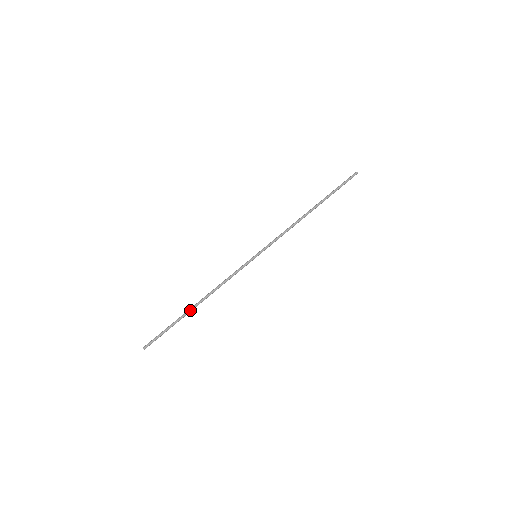
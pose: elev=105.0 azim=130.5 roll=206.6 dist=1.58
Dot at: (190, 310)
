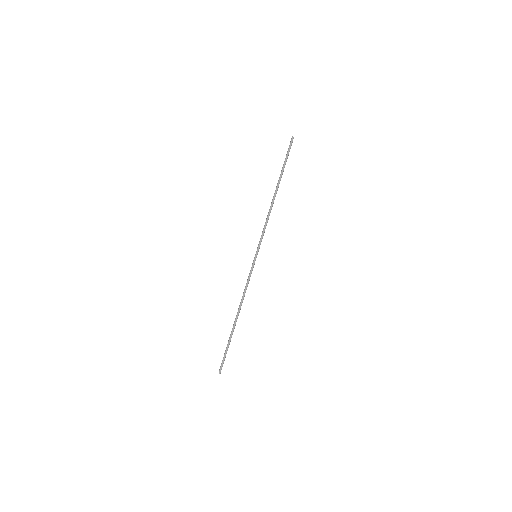
Dot at: (234, 326)
